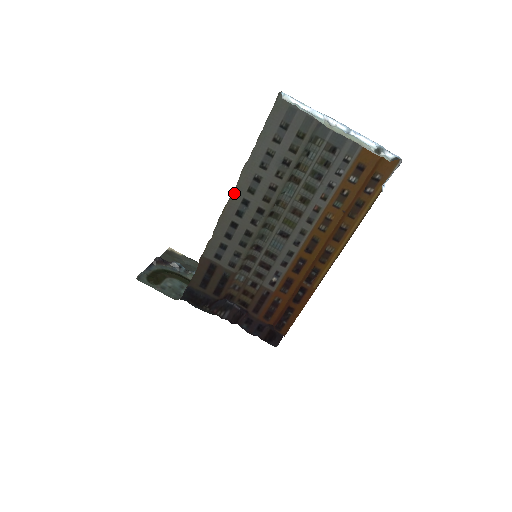
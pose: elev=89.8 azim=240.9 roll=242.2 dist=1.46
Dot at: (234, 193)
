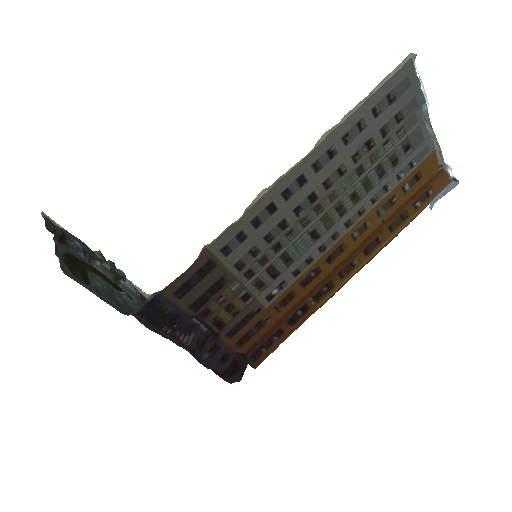
Dot at: (297, 162)
